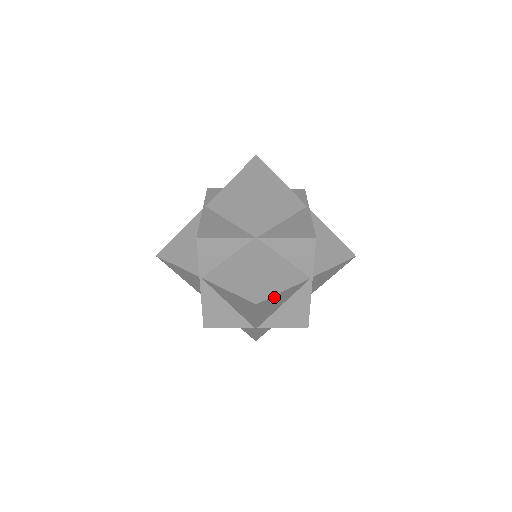
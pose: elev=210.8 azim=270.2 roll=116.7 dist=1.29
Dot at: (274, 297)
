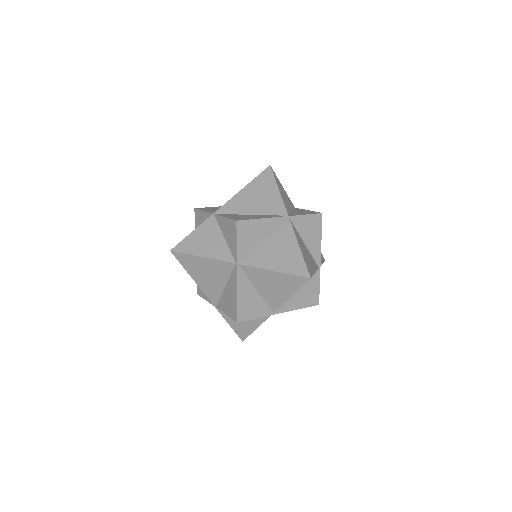
Dot at: occluded
